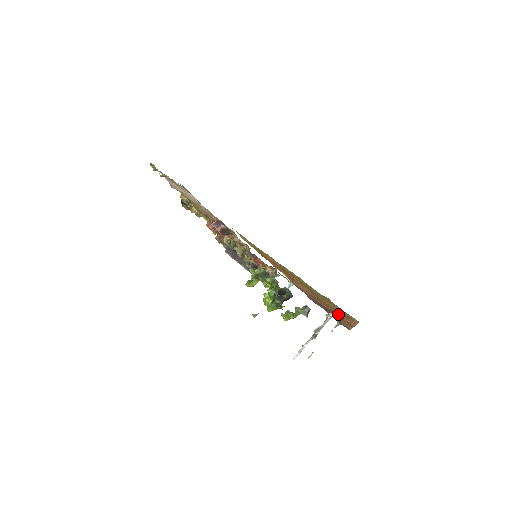
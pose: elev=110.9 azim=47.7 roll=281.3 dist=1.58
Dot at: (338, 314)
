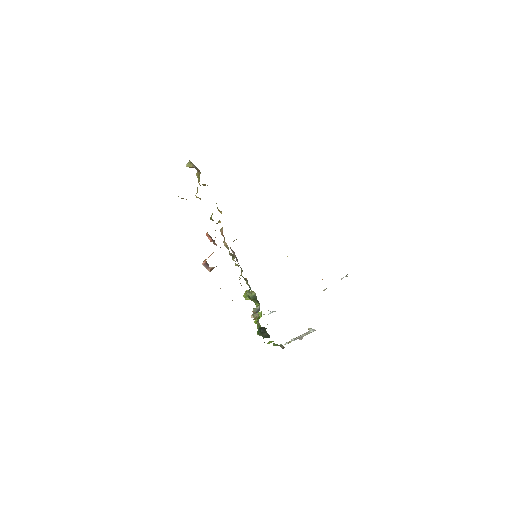
Dot at: occluded
